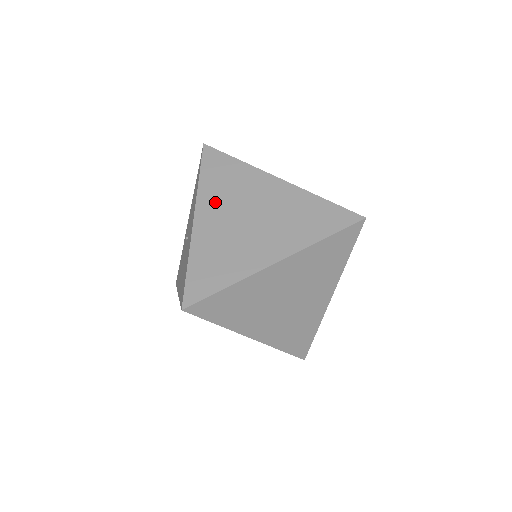
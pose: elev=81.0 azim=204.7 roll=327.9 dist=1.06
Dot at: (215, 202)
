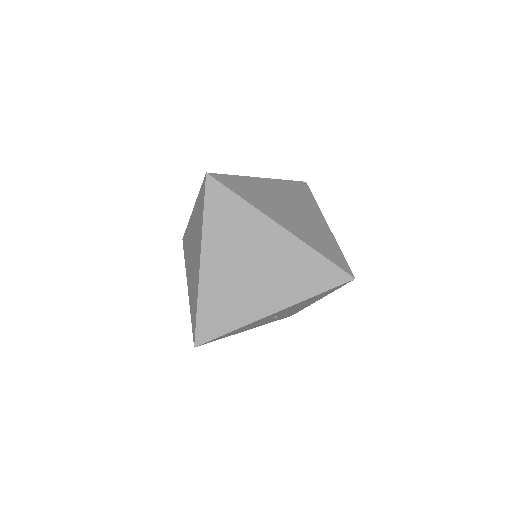
Dot at: (282, 189)
